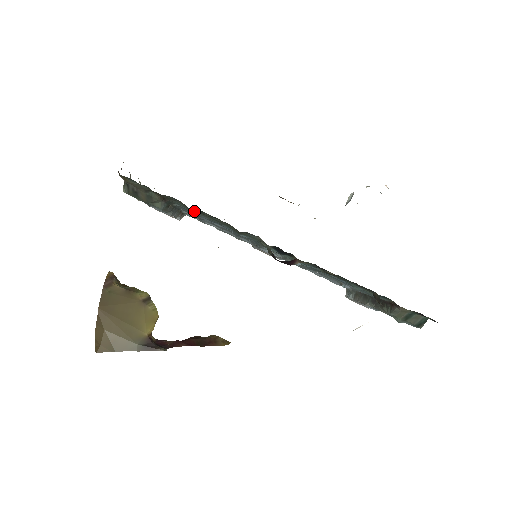
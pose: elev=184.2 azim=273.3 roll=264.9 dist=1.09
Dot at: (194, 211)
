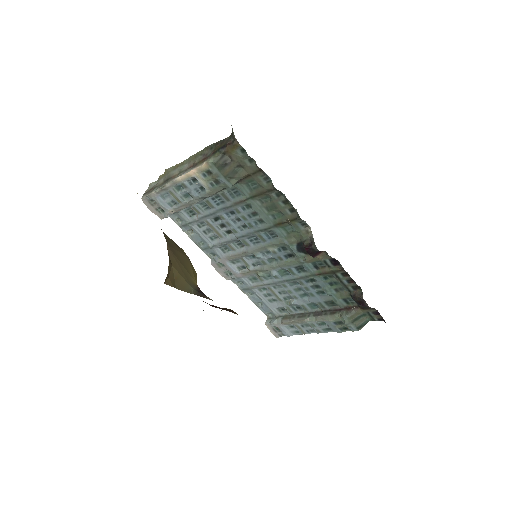
Dot at: (261, 196)
